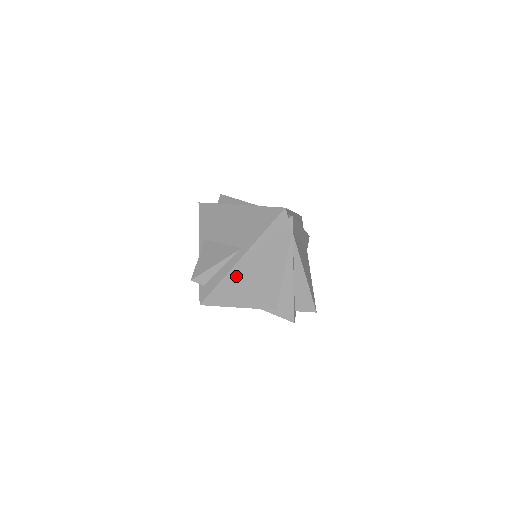
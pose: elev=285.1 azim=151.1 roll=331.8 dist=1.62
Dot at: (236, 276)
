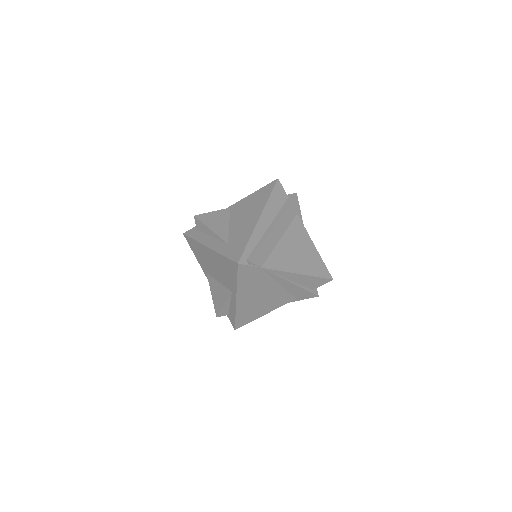
Dot at: (244, 308)
